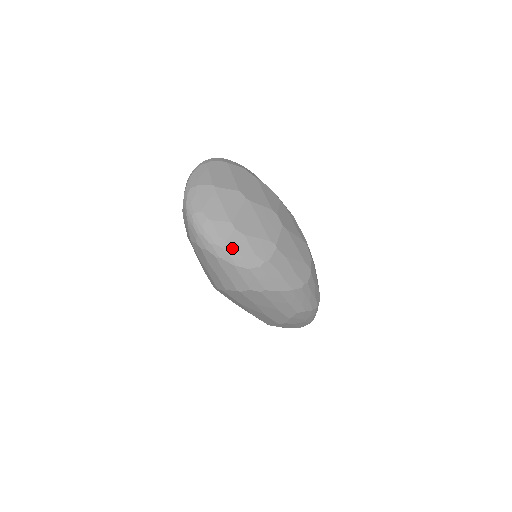
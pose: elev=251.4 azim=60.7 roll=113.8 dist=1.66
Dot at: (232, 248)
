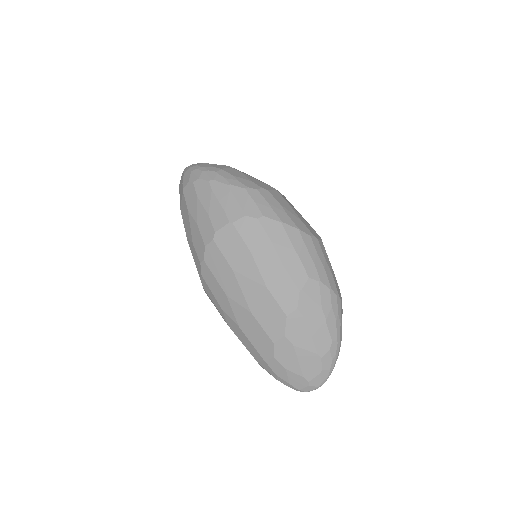
Dot at: (227, 173)
